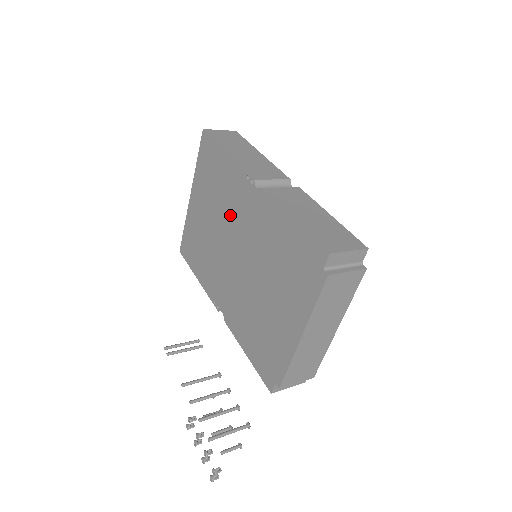
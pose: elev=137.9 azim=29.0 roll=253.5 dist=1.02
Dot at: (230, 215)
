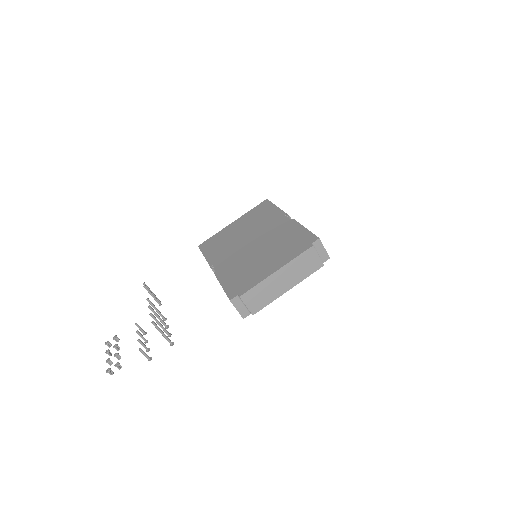
Dot at: (260, 228)
